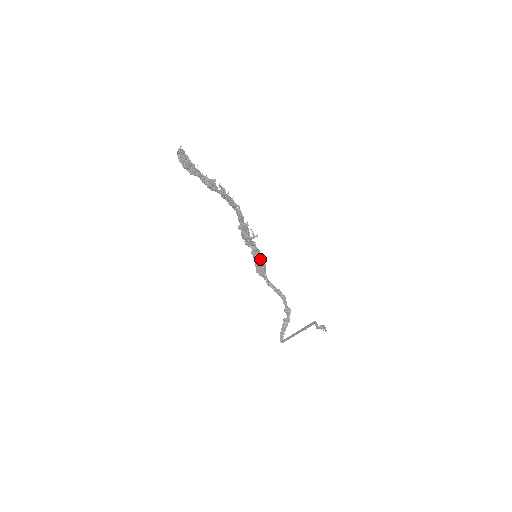
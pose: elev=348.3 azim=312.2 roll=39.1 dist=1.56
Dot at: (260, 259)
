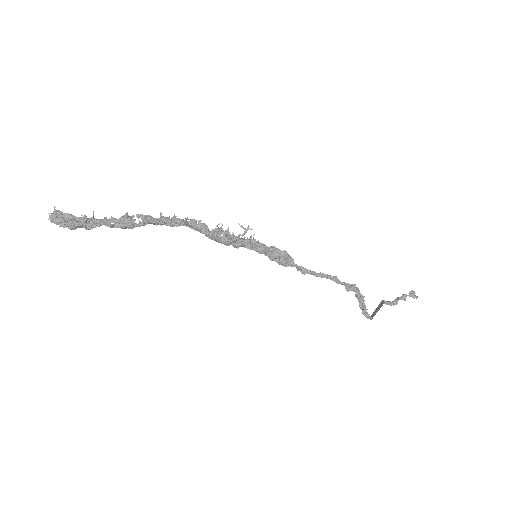
Dot at: (271, 251)
